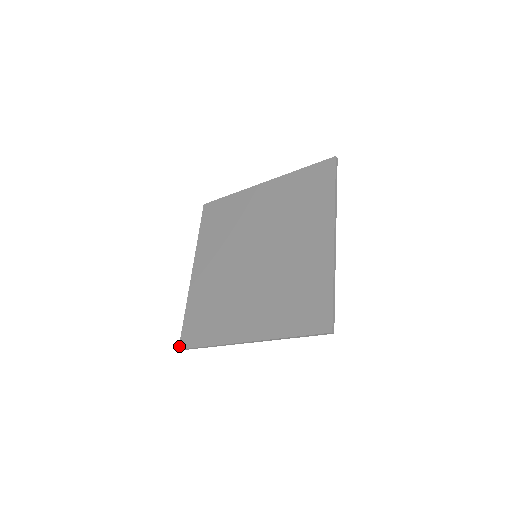
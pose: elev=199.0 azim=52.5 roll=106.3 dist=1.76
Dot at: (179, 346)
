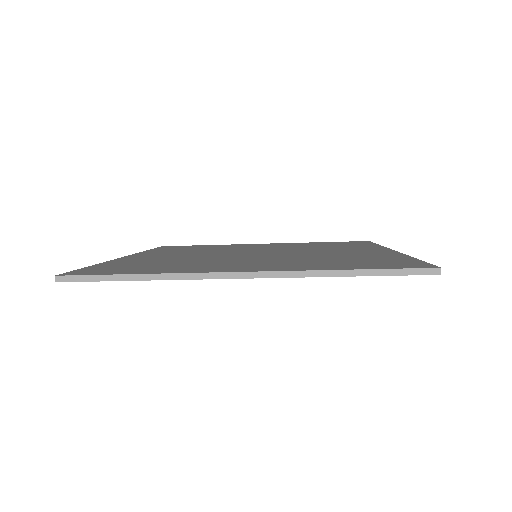
Dot at: (60, 274)
